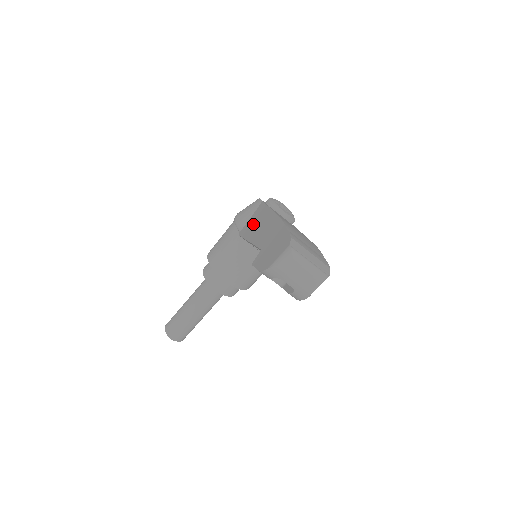
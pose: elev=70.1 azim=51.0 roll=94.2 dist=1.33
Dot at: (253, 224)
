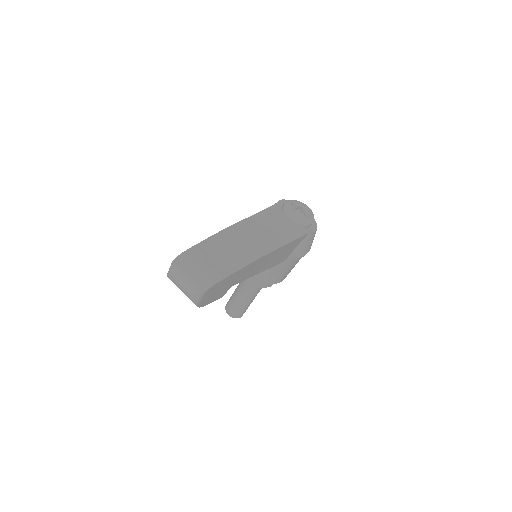
Dot at: occluded
